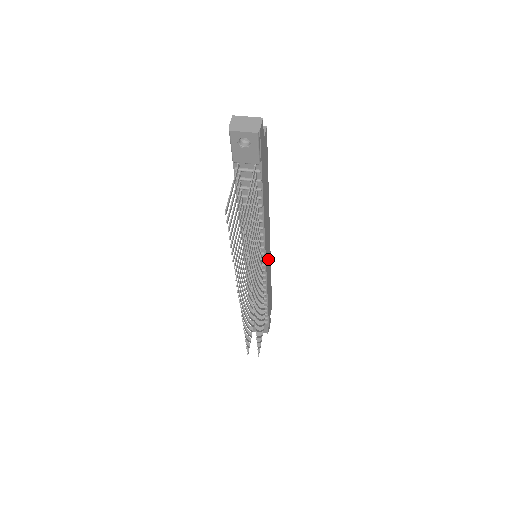
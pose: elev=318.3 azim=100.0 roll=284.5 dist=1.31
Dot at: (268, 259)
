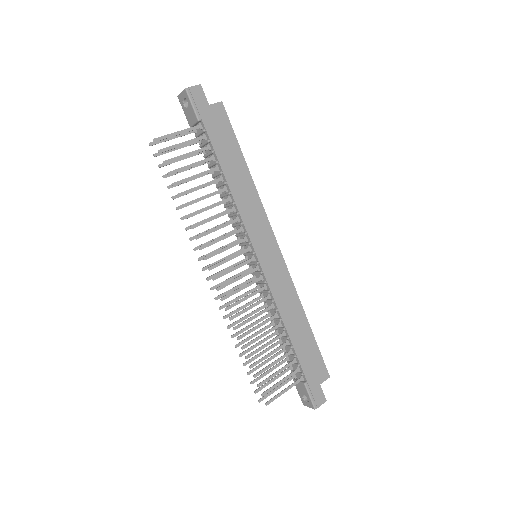
Dot at: (275, 267)
